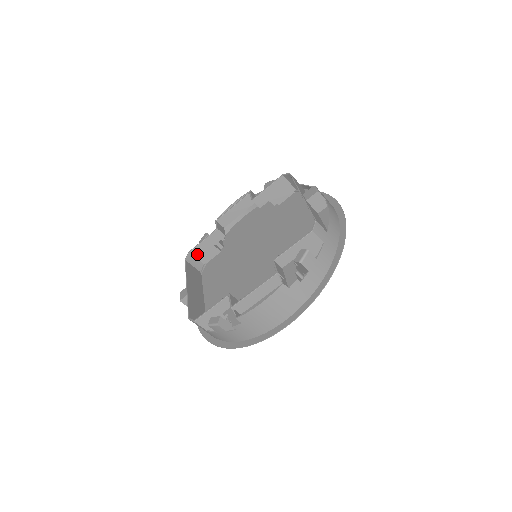
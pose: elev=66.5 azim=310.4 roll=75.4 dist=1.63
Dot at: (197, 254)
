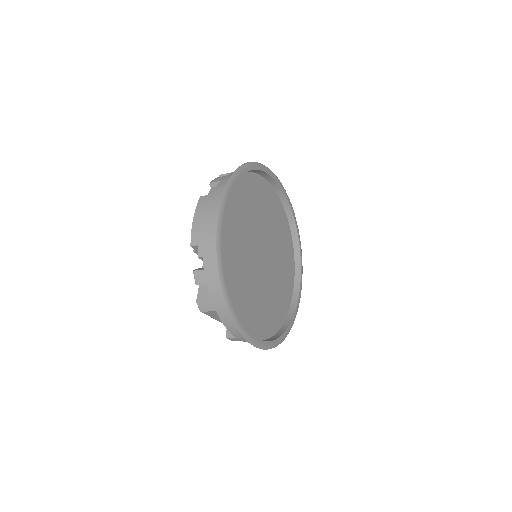
Dot at: occluded
